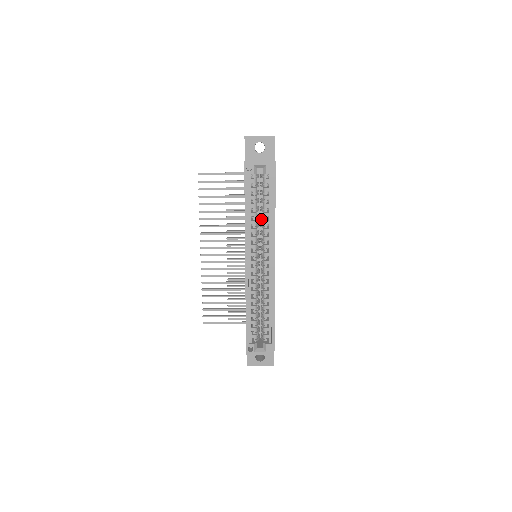
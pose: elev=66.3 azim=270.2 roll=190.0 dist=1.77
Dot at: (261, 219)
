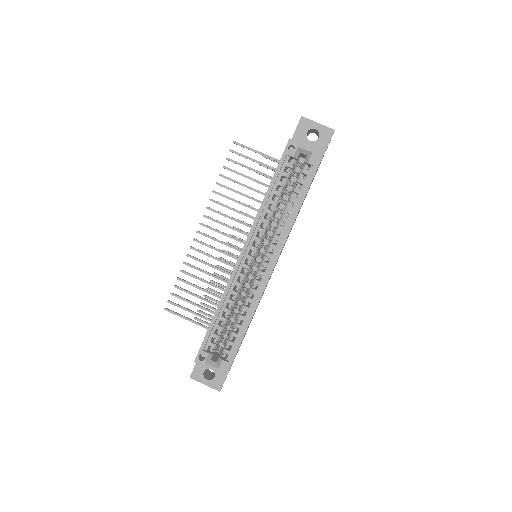
Dot at: (280, 216)
